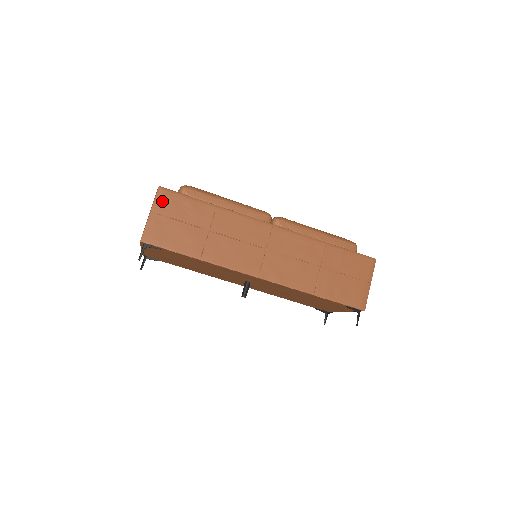
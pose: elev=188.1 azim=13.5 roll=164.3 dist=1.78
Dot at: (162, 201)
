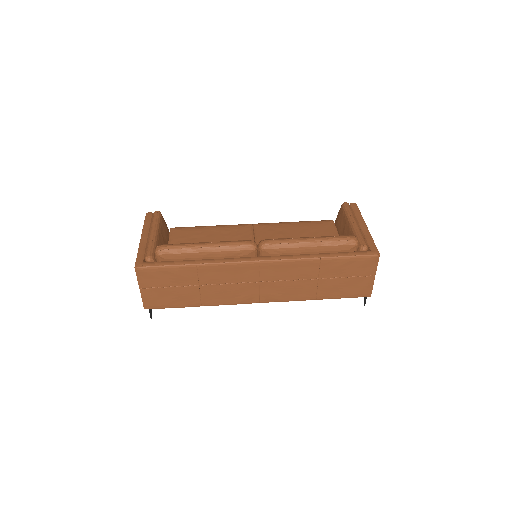
Dot at: (144, 278)
